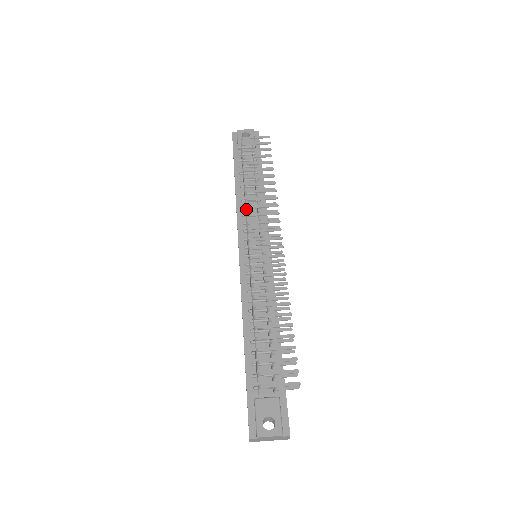
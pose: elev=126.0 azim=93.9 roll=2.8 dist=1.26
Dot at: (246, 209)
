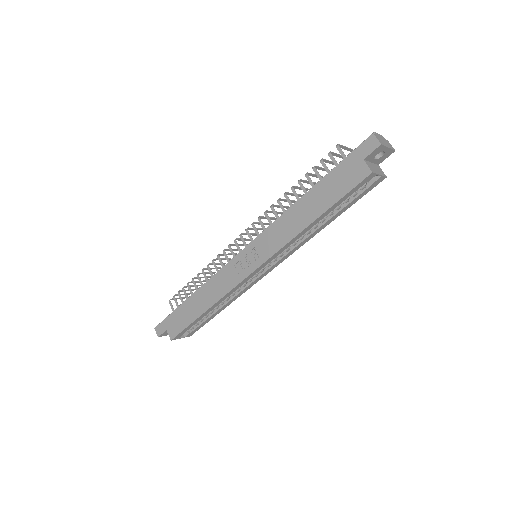
Dot at: (218, 255)
